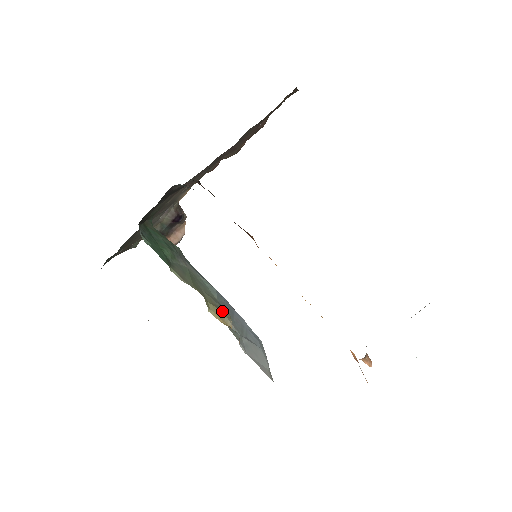
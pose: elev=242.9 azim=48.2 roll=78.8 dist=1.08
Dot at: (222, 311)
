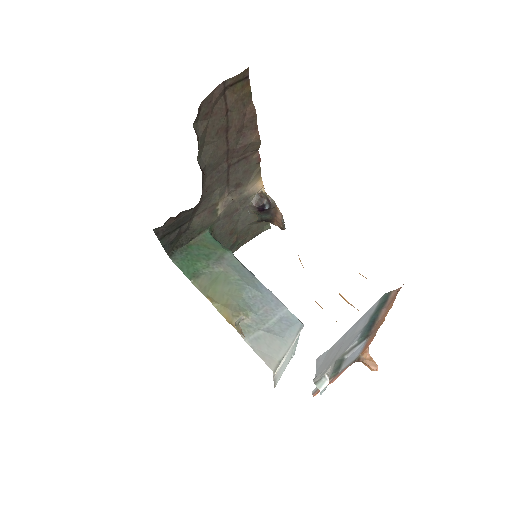
Dot at: (231, 311)
